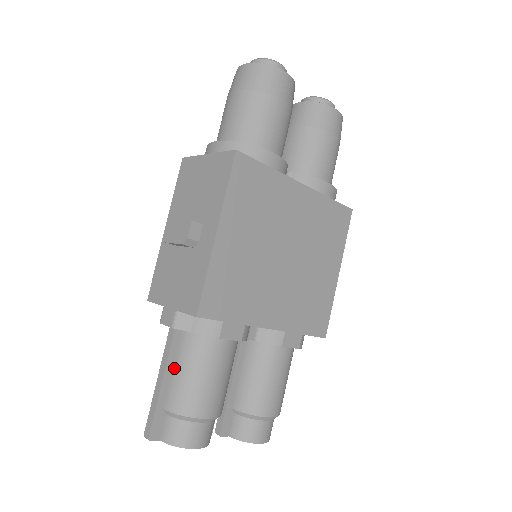
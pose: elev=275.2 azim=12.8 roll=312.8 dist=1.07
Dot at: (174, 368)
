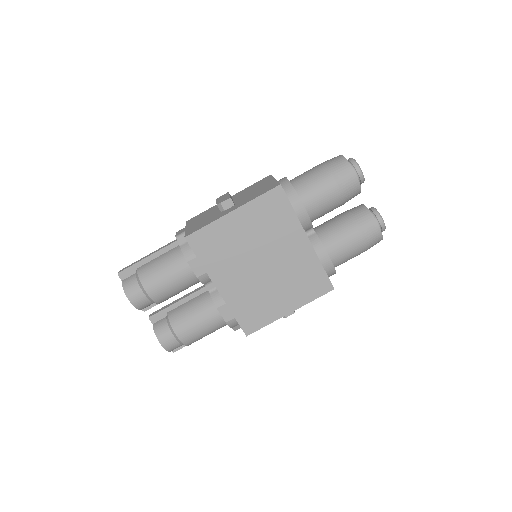
Dot at: (159, 256)
